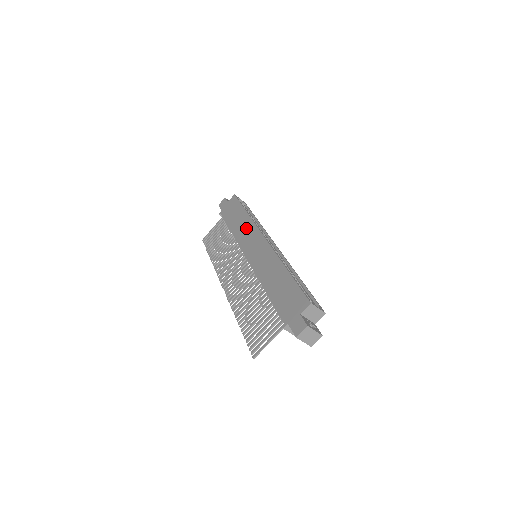
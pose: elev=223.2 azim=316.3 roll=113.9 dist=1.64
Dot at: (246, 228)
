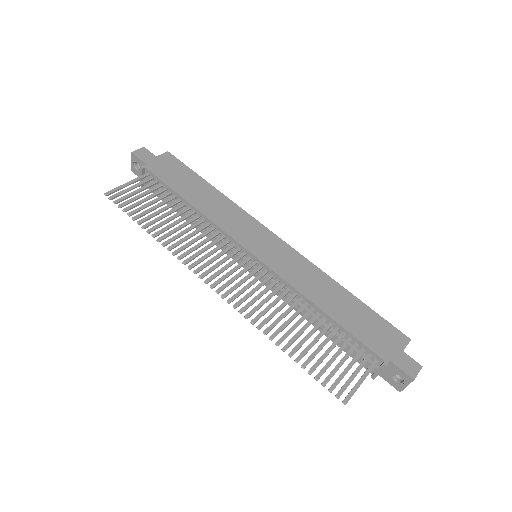
Dot at: (229, 211)
